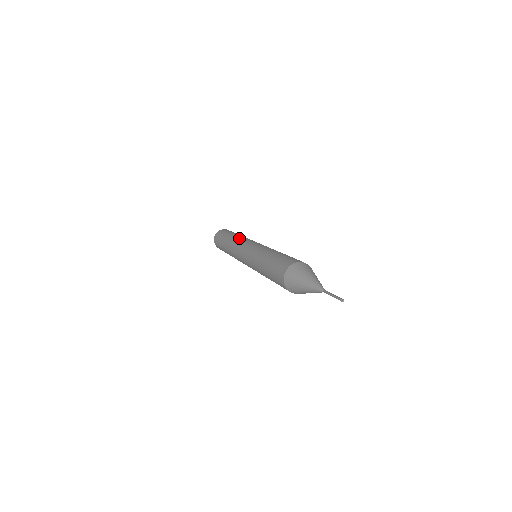
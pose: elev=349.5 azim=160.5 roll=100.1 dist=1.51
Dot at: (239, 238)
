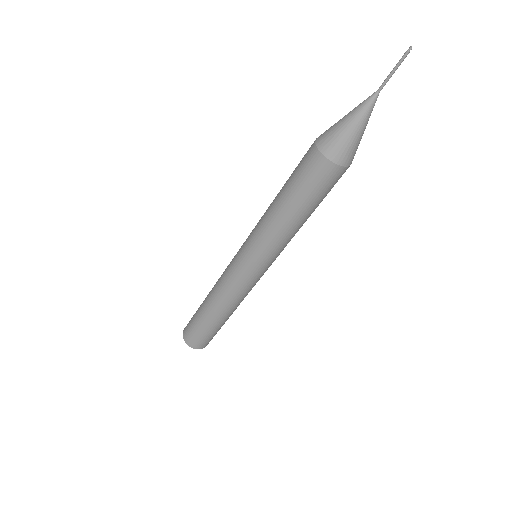
Dot at: occluded
